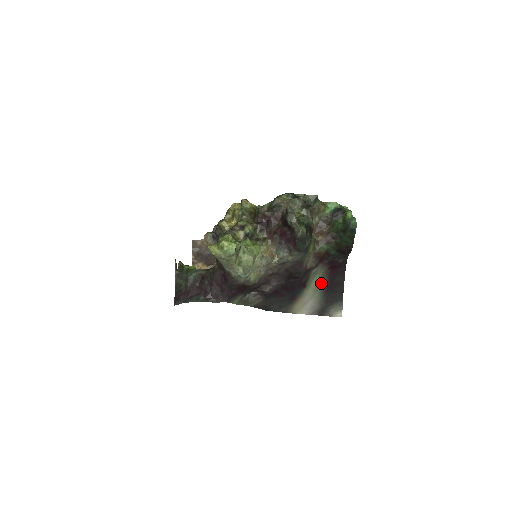
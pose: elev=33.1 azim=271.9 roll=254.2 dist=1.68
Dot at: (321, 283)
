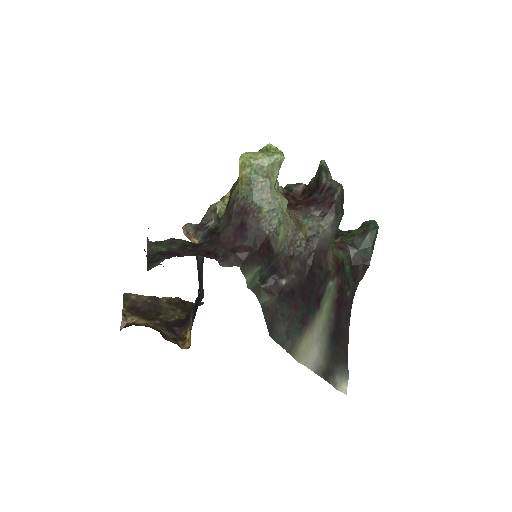
Dot at: (328, 321)
